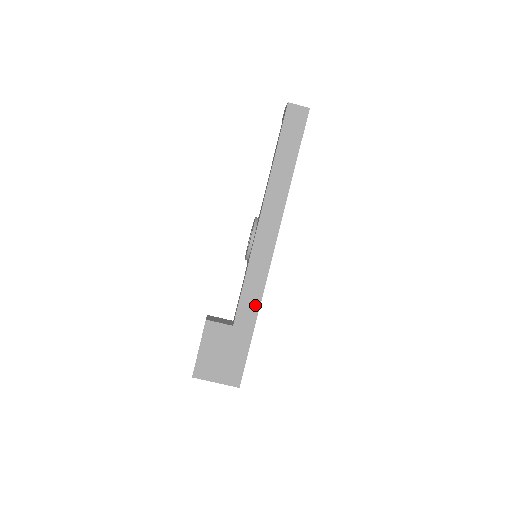
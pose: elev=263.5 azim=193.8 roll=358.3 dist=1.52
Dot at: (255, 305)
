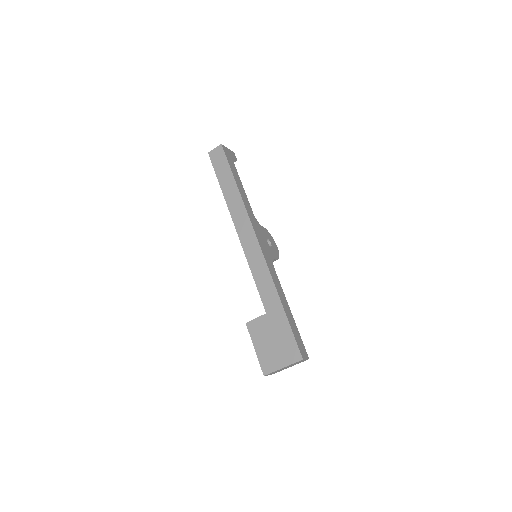
Dot at: (271, 286)
